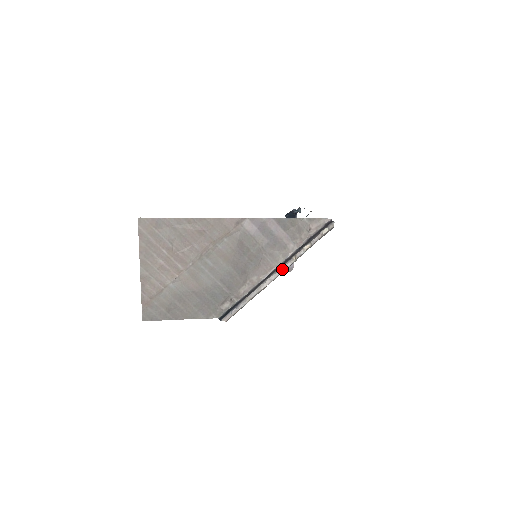
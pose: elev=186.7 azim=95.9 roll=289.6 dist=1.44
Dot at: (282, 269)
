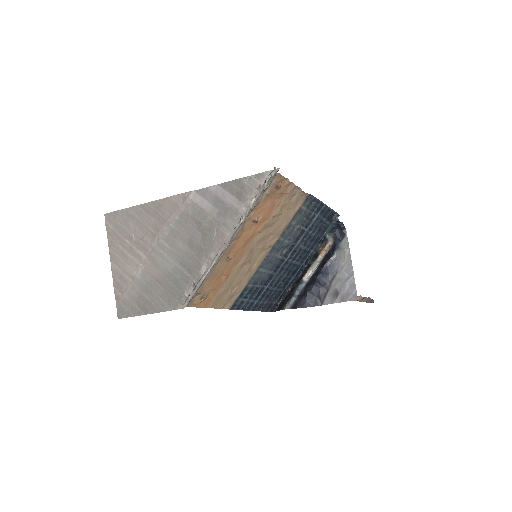
Dot at: (232, 234)
